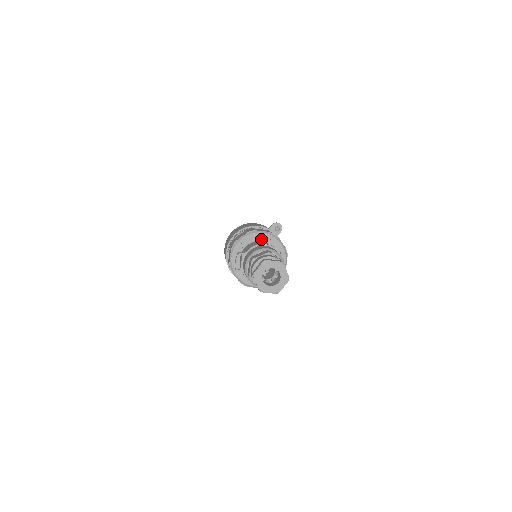
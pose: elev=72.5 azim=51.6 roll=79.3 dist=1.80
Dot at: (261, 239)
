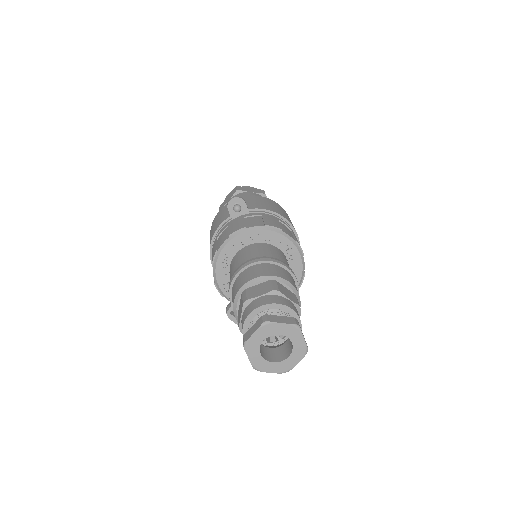
Dot at: (232, 253)
